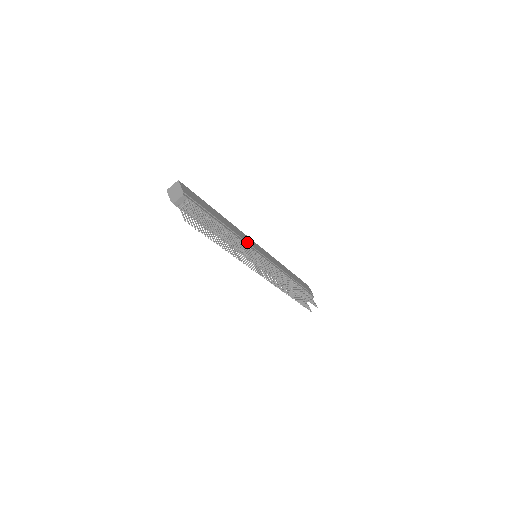
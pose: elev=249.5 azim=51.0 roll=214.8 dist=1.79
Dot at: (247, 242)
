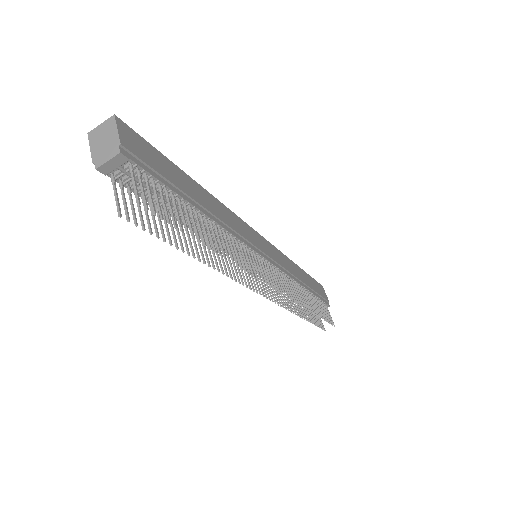
Dot at: (245, 238)
